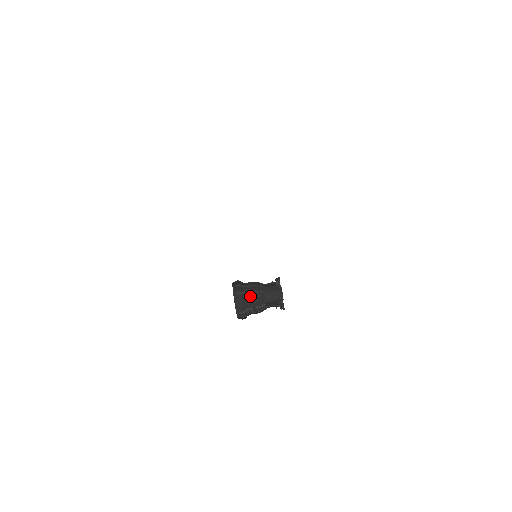
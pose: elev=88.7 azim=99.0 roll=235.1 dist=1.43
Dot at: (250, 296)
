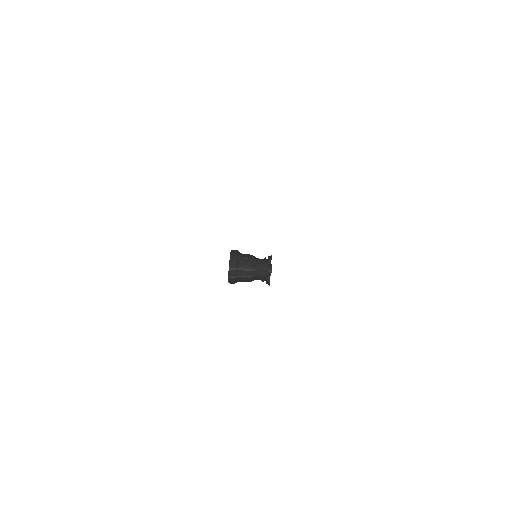
Dot at: (242, 278)
